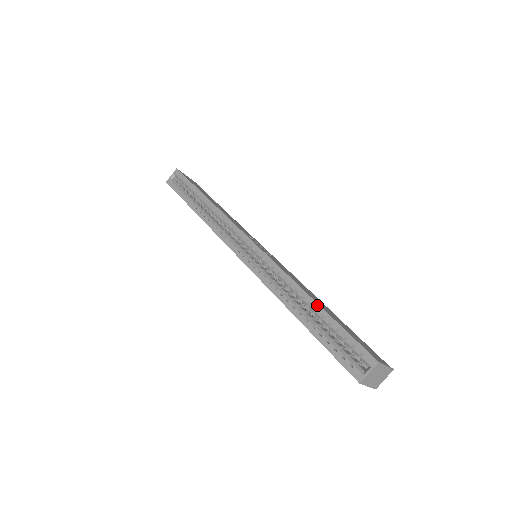
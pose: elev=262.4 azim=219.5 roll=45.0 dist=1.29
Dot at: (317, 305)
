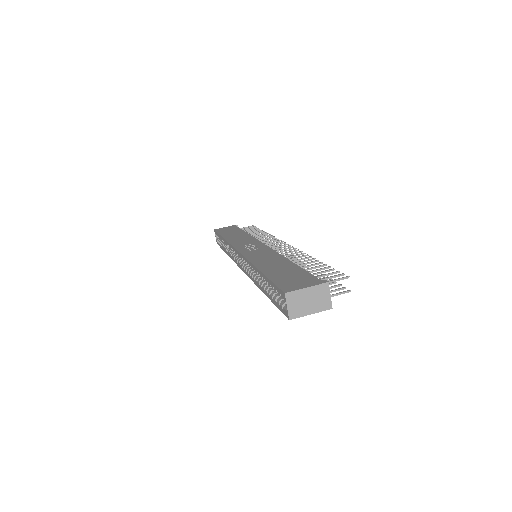
Dot at: (260, 273)
